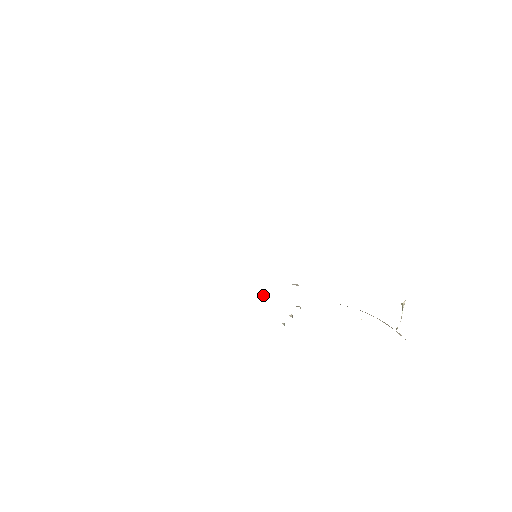
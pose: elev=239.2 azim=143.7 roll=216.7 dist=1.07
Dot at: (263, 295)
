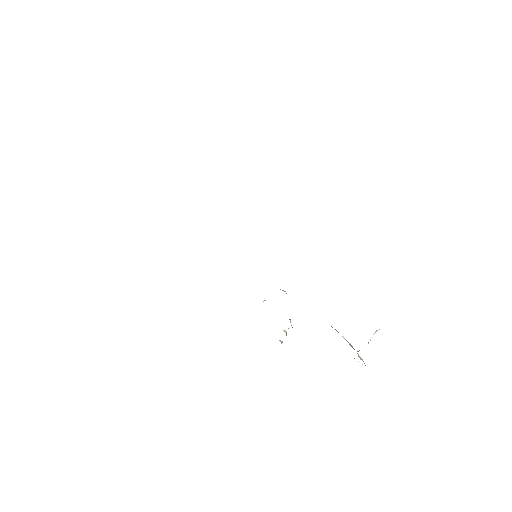
Dot at: occluded
